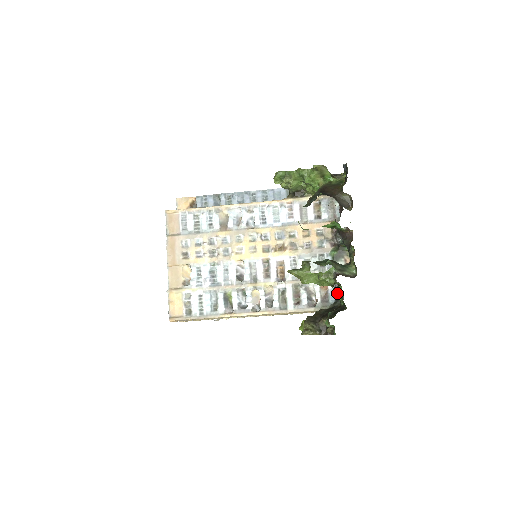
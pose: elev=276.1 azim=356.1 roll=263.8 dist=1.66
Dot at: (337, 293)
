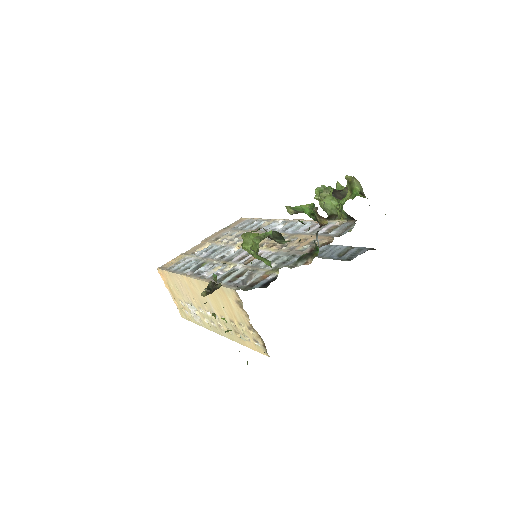
Dot at: (267, 283)
